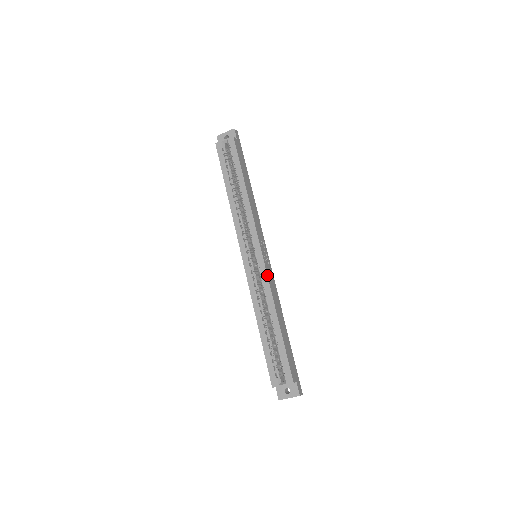
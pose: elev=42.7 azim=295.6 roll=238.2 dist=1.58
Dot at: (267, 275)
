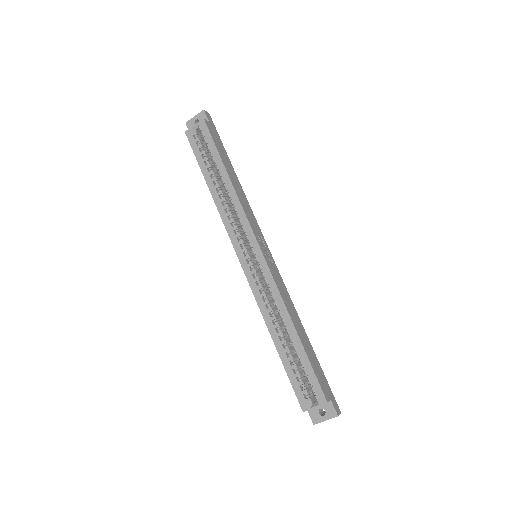
Dot at: (272, 277)
